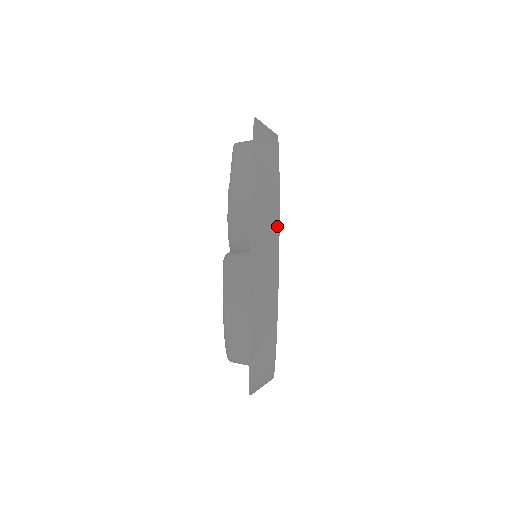
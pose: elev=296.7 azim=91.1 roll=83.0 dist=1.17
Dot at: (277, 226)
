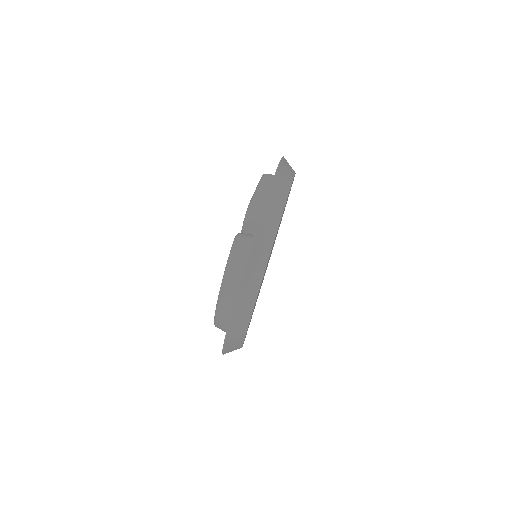
Dot at: (279, 220)
